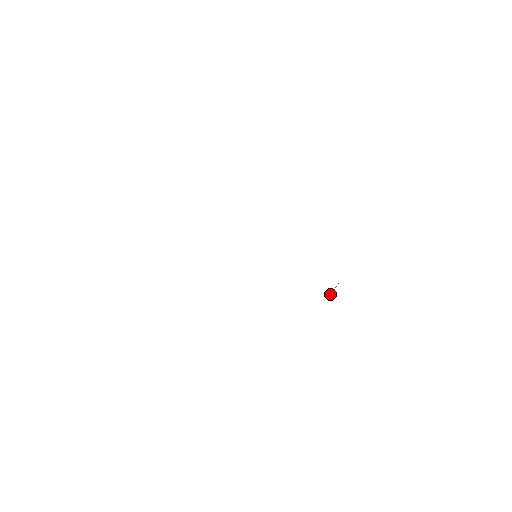
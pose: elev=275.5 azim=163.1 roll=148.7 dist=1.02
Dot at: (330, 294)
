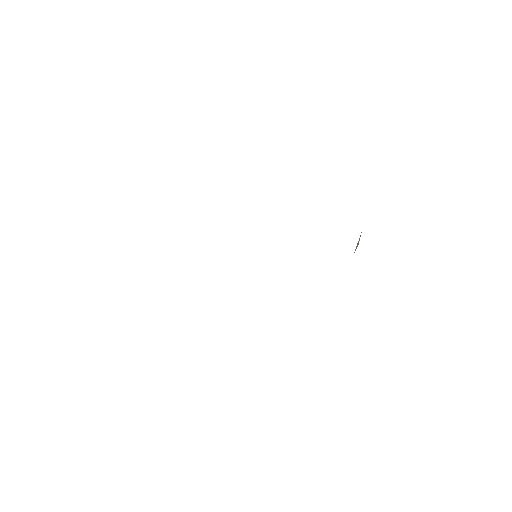
Dot at: (355, 249)
